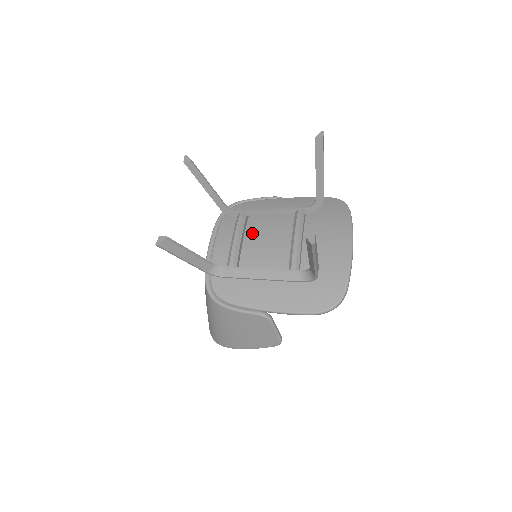
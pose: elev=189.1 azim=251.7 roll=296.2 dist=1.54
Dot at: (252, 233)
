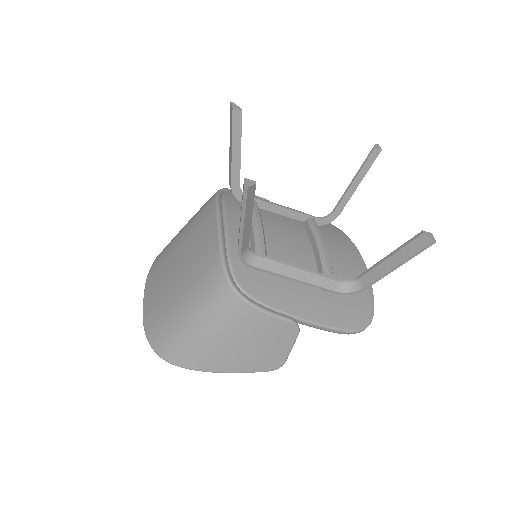
Dot at: (267, 226)
